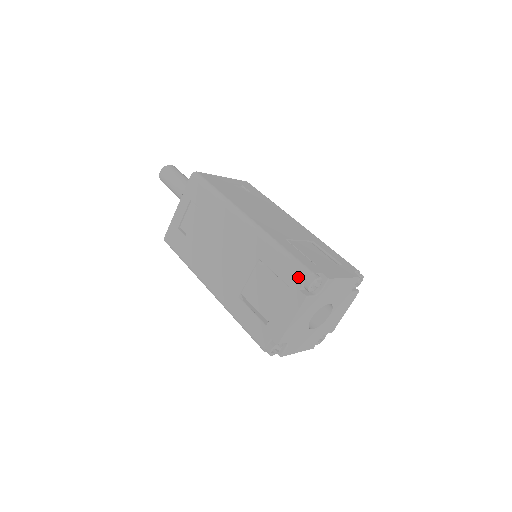
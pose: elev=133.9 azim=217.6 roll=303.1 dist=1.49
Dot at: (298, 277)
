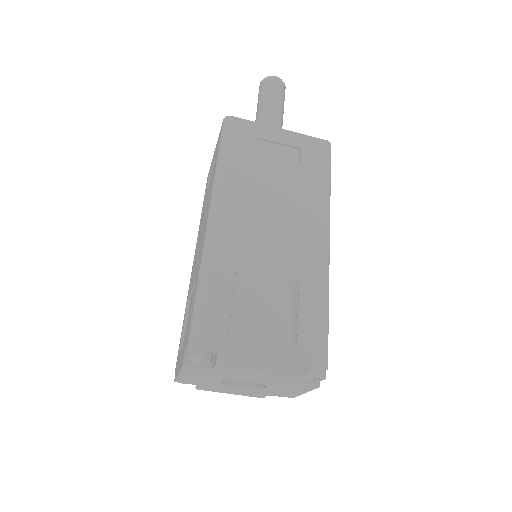
Dot at: (187, 338)
